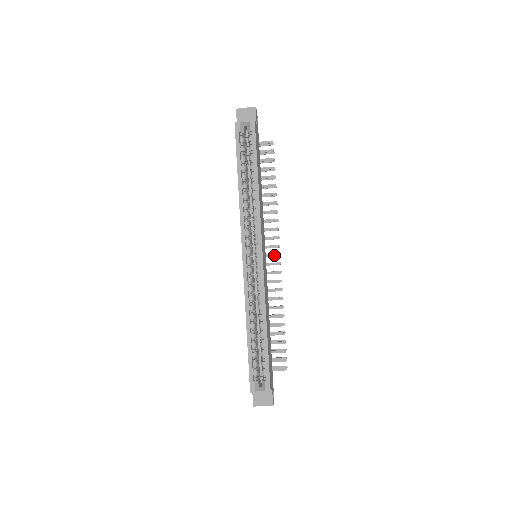
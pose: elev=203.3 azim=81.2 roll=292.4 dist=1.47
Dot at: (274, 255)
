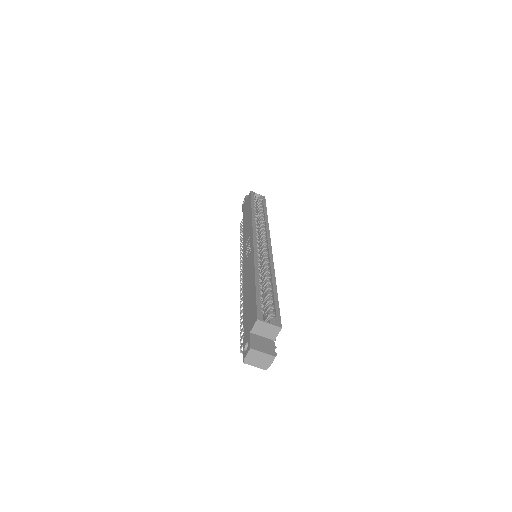
Dot at: occluded
